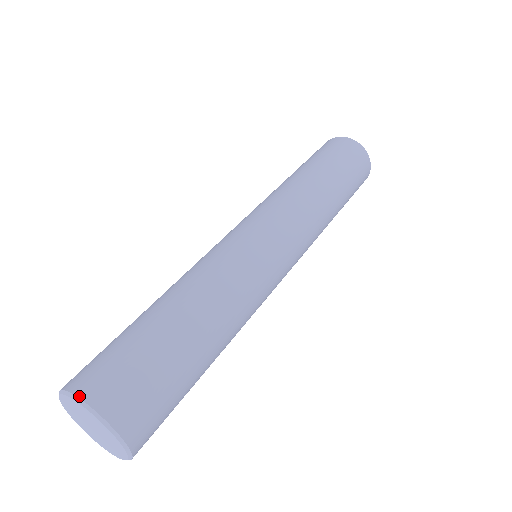
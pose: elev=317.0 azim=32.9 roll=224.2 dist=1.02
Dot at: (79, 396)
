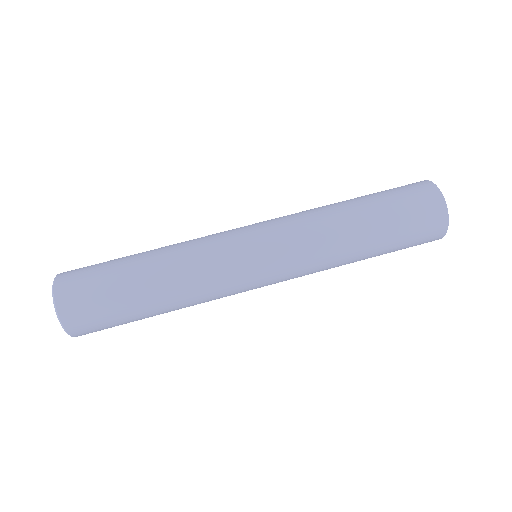
Dot at: (57, 308)
